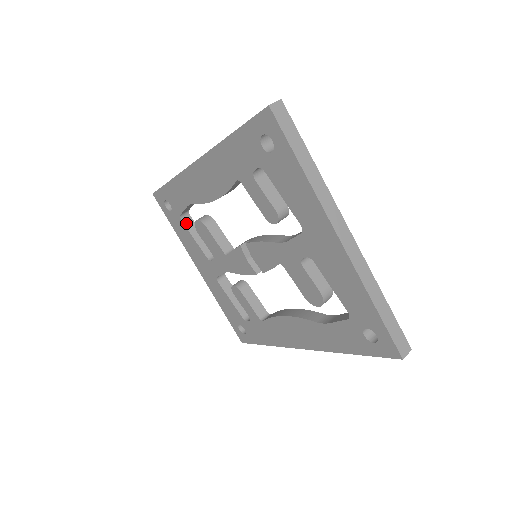
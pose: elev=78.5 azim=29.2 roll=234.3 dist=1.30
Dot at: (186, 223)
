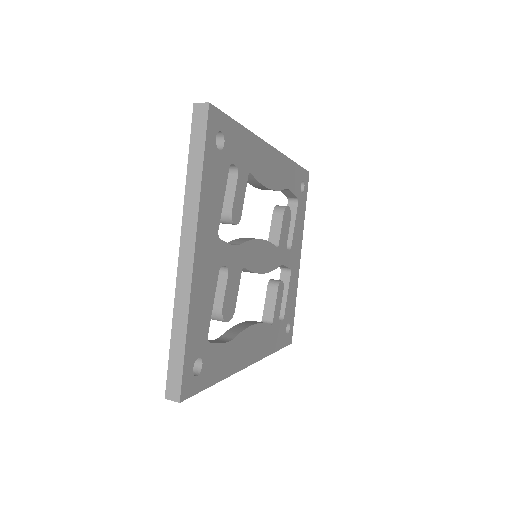
Dot at: (290, 207)
